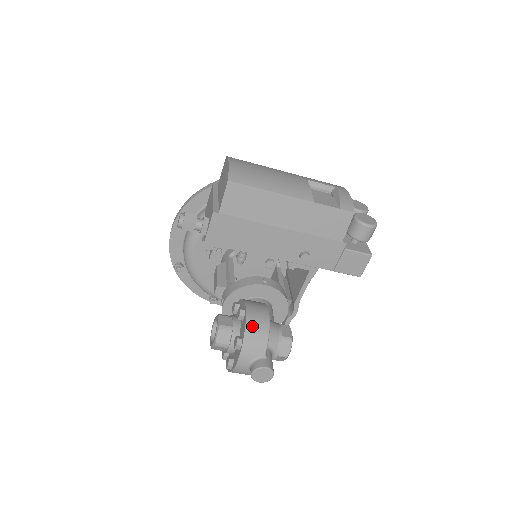
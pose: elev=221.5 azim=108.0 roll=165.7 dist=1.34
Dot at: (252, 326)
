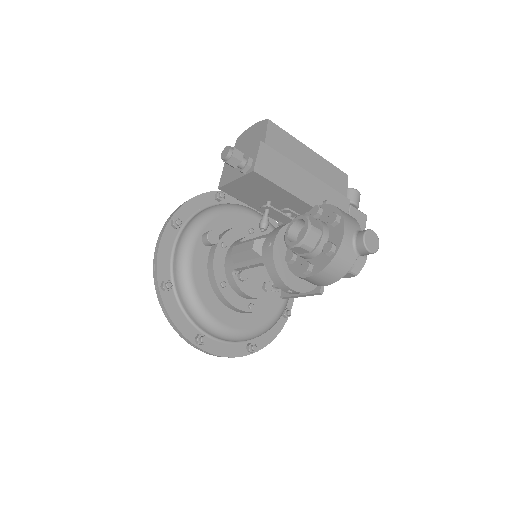
Dot at: occluded
